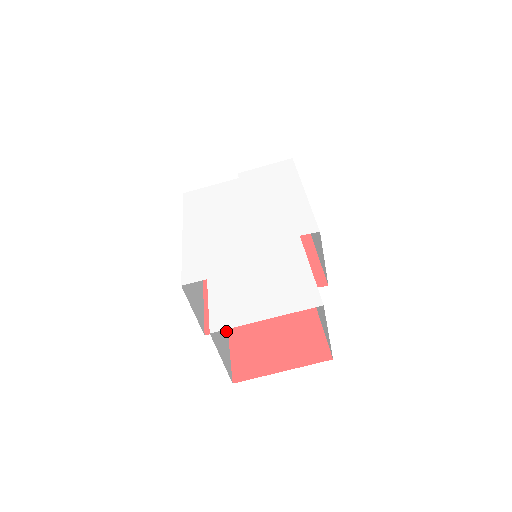
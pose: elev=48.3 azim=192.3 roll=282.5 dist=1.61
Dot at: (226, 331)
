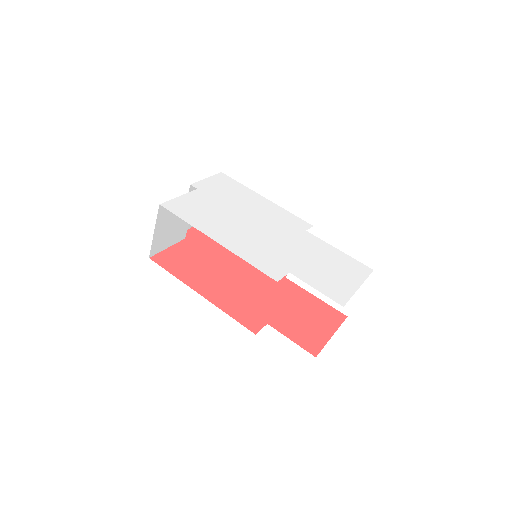
Dot at: occluded
